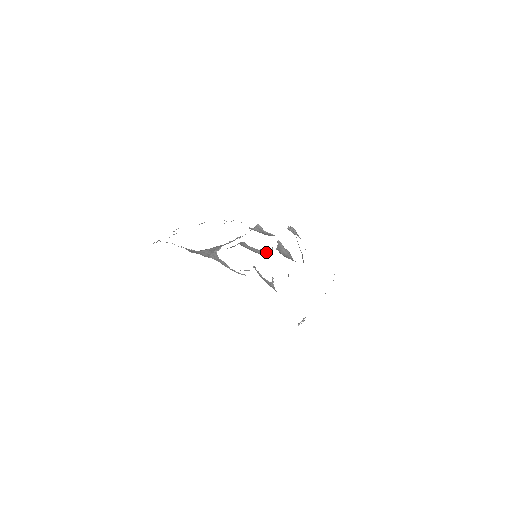
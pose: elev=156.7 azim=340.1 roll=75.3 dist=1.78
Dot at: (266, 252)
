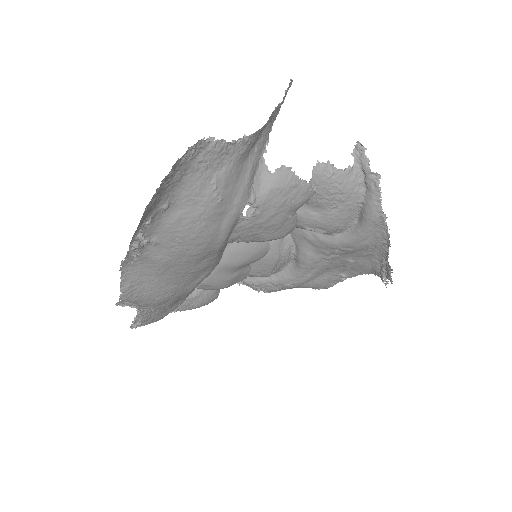
Dot at: occluded
